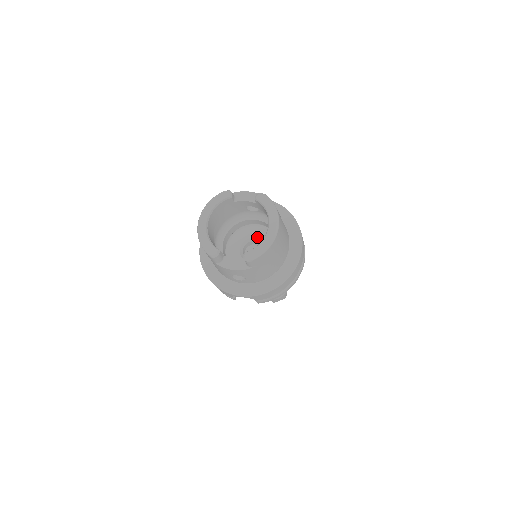
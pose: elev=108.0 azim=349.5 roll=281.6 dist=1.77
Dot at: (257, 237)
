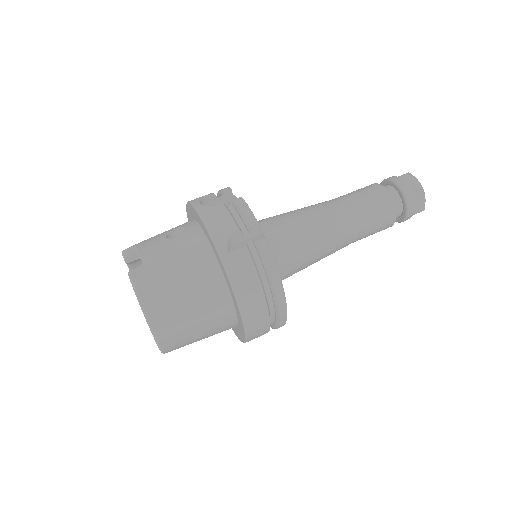
Dot at: occluded
